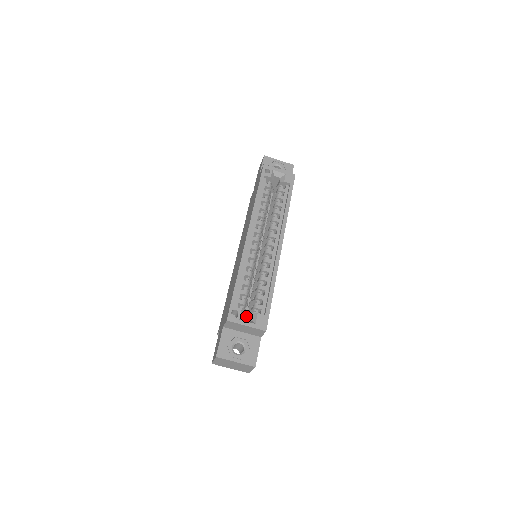
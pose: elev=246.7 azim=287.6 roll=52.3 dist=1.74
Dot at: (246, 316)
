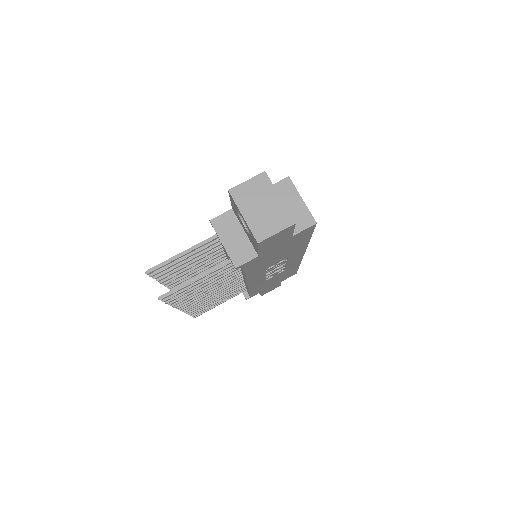
Dot at: occluded
